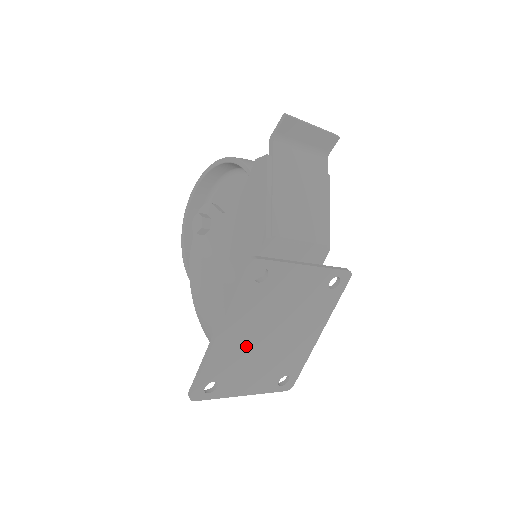
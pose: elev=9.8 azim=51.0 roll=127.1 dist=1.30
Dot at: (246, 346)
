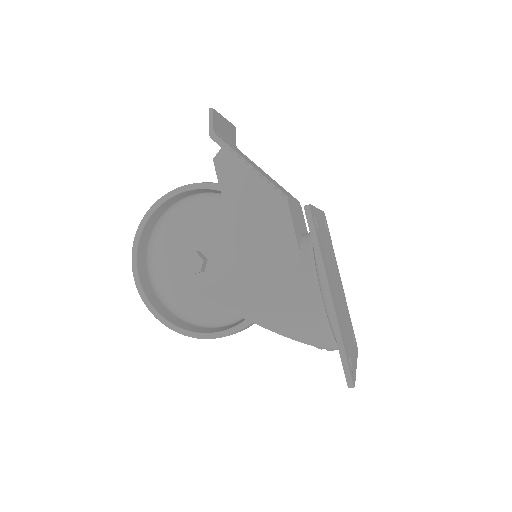
Dot at: (338, 306)
